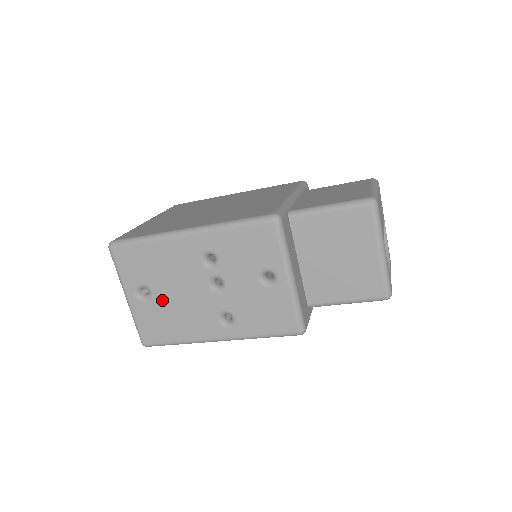
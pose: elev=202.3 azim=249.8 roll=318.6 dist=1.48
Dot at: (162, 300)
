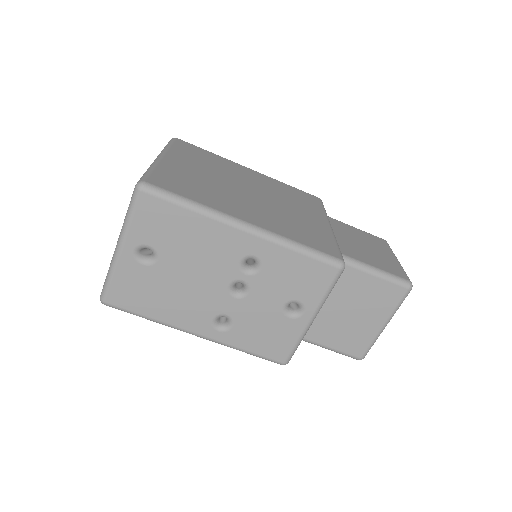
Dot at: (164, 273)
